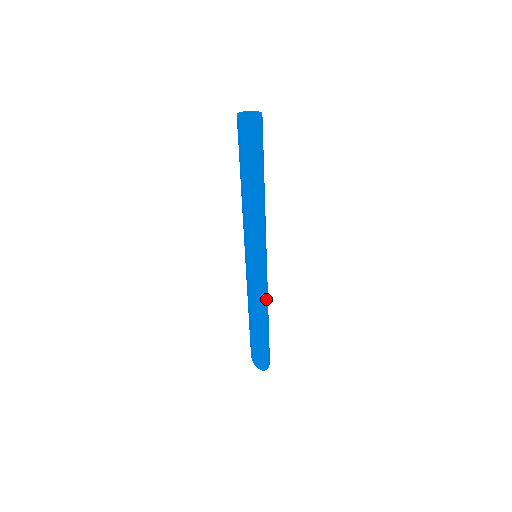
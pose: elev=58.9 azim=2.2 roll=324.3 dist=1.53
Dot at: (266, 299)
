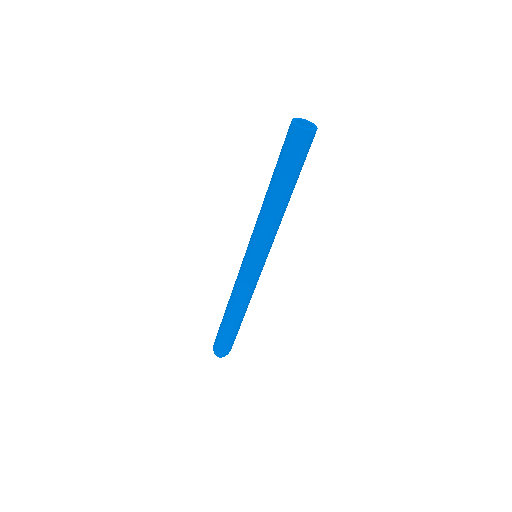
Dot at: (244, 299)
